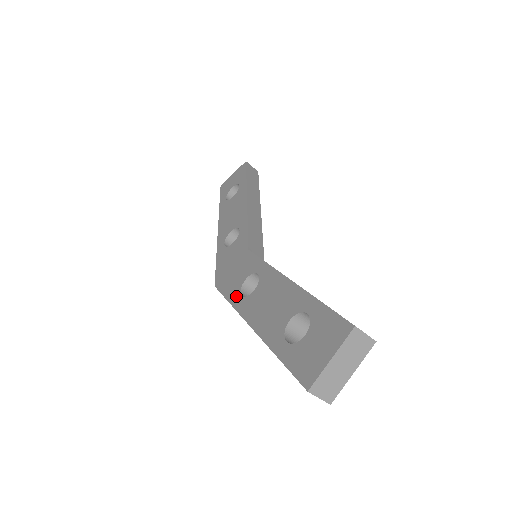
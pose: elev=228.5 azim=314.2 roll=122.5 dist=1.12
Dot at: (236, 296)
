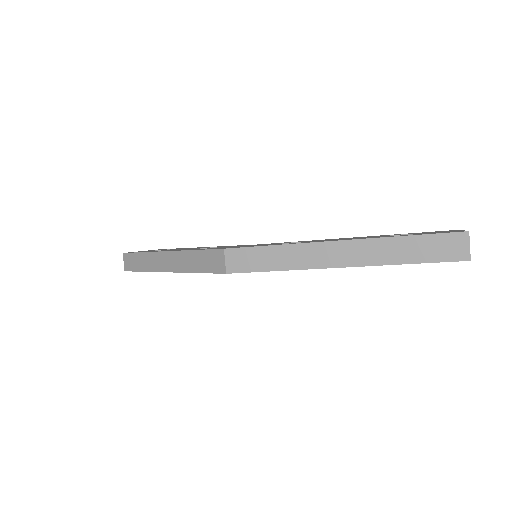
Dot at: occluded
